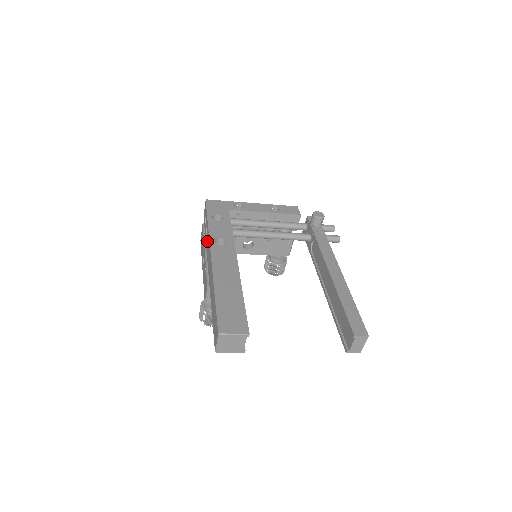
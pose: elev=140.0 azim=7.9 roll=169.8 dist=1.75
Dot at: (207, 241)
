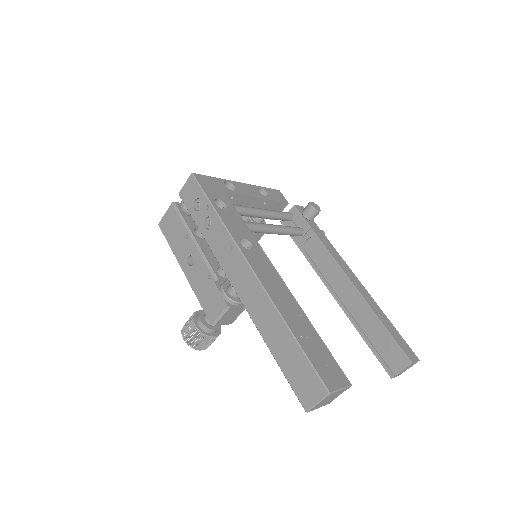
Dot at: (218, 240)
